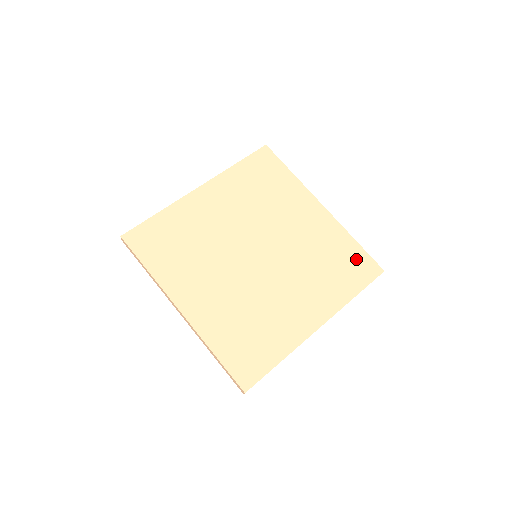
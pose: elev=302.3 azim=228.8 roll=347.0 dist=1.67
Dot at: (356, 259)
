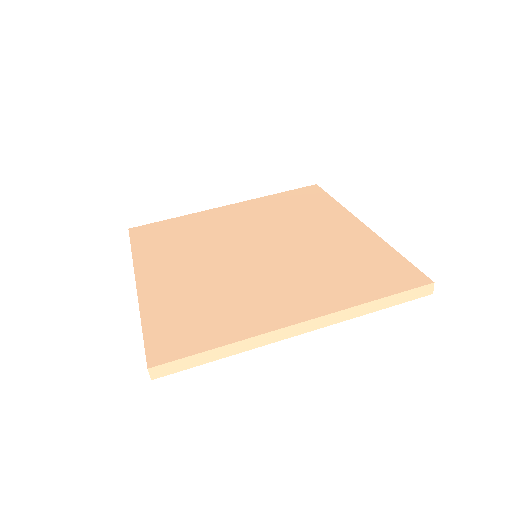
Dot at: (390, 267)
